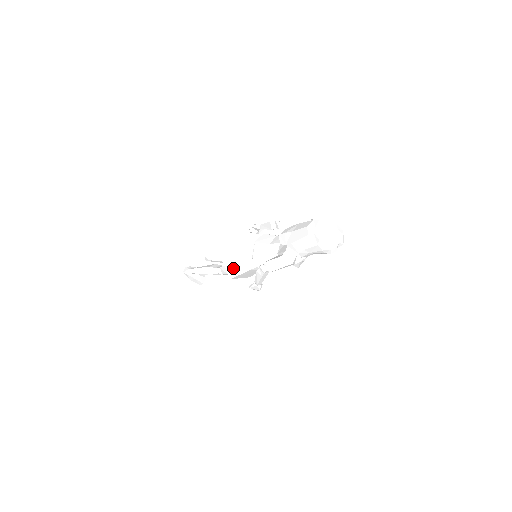
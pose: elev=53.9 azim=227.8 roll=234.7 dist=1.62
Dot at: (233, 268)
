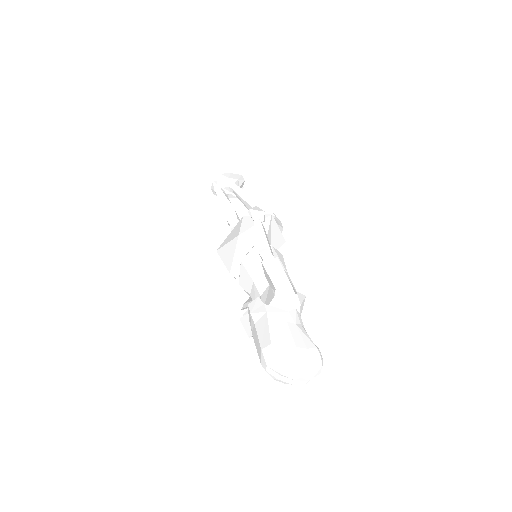
Dot at: occluded
